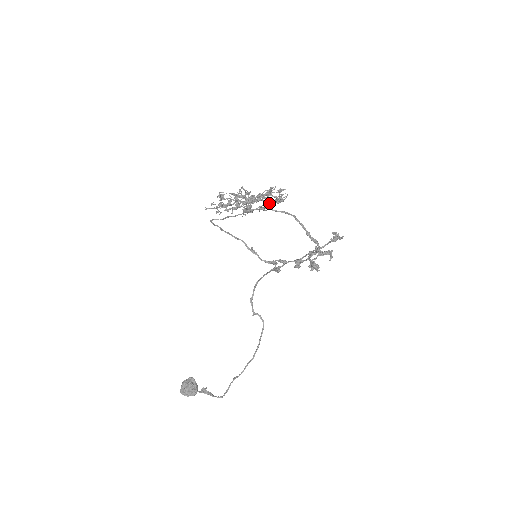
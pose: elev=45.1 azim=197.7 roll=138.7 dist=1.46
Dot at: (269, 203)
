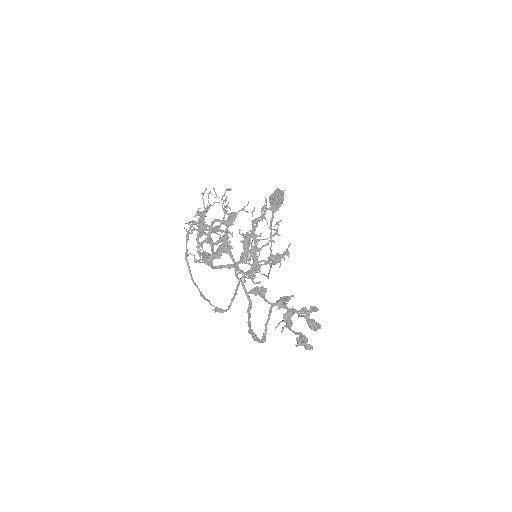
Dot at: (253, 257)
